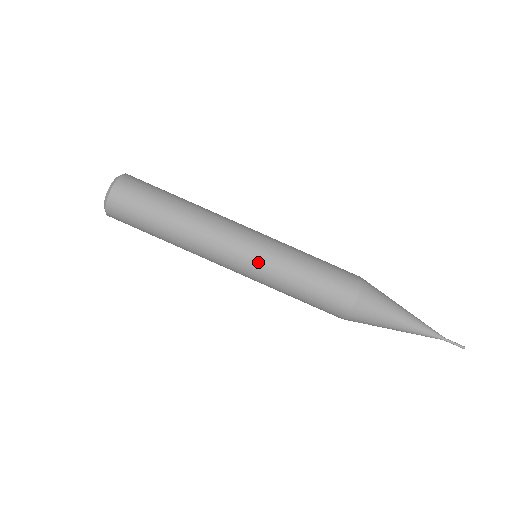
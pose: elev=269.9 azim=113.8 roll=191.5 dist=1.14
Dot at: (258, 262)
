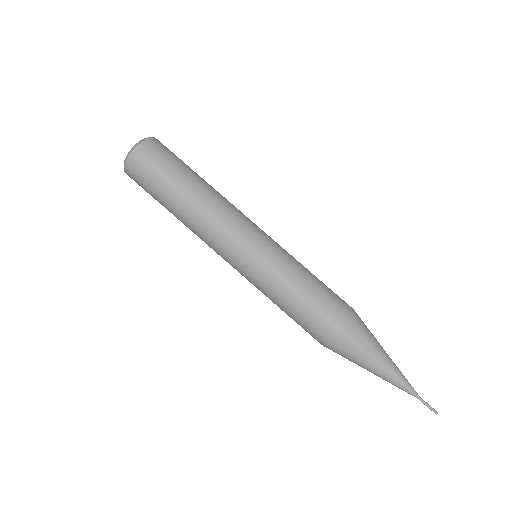
Dot at: (264, 252)
